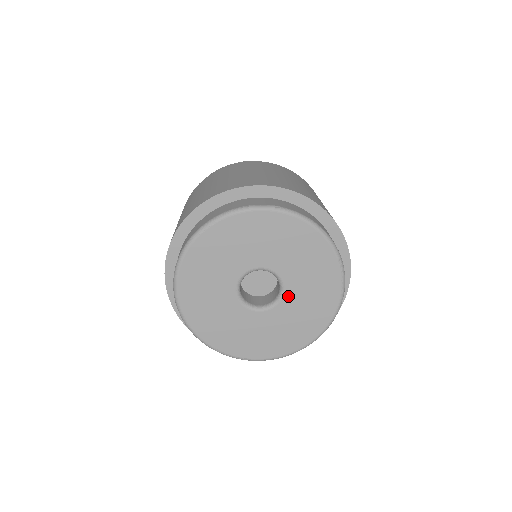
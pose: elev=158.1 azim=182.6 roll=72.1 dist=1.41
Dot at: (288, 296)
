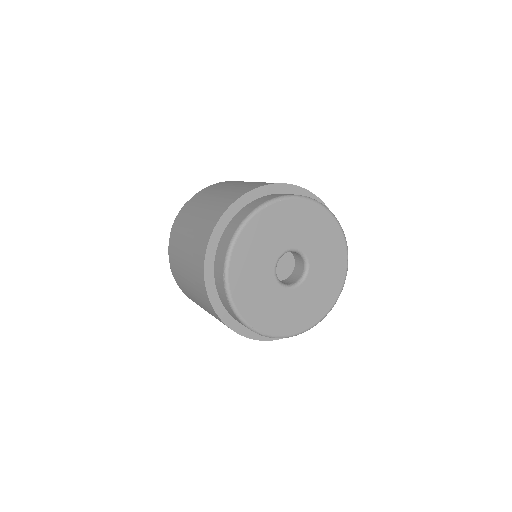
Dot at: (309, 280)
